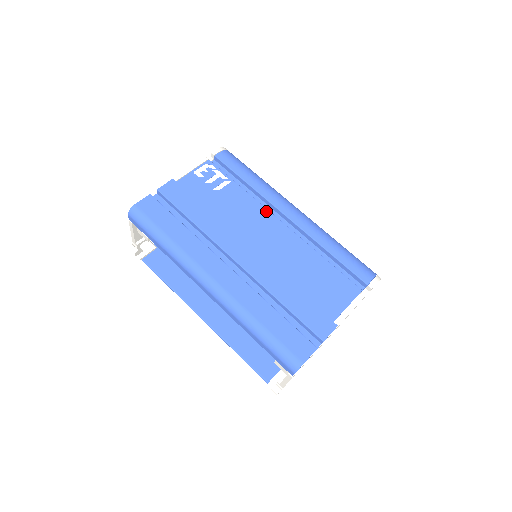
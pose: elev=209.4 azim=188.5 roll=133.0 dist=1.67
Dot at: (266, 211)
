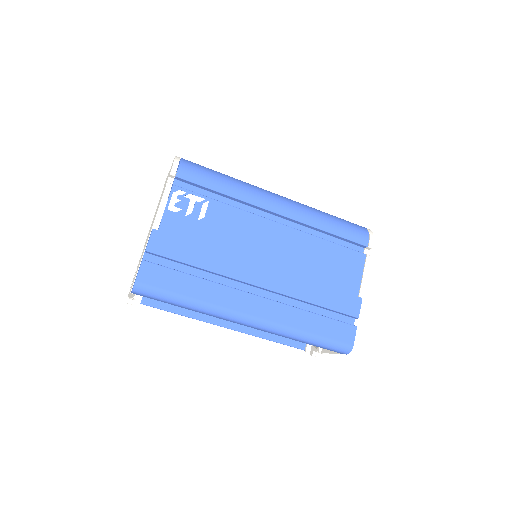
Dot at: (258, 218)
